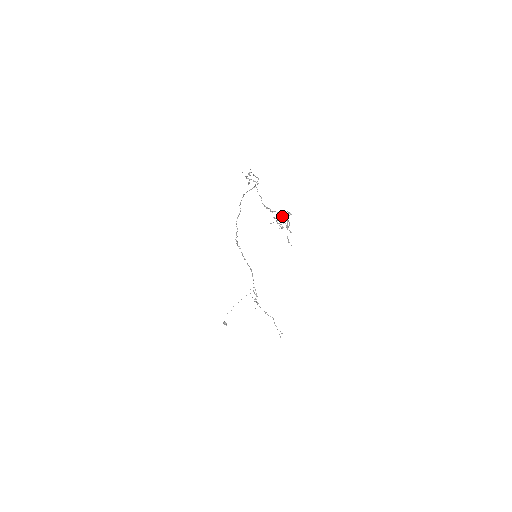
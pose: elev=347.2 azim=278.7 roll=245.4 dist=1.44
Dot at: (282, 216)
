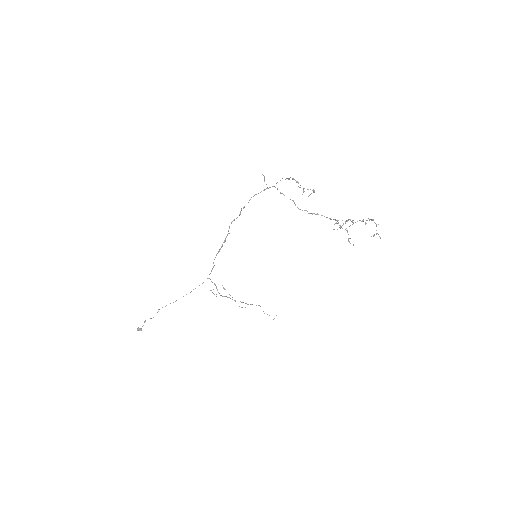
Dot at: (327, 217)
